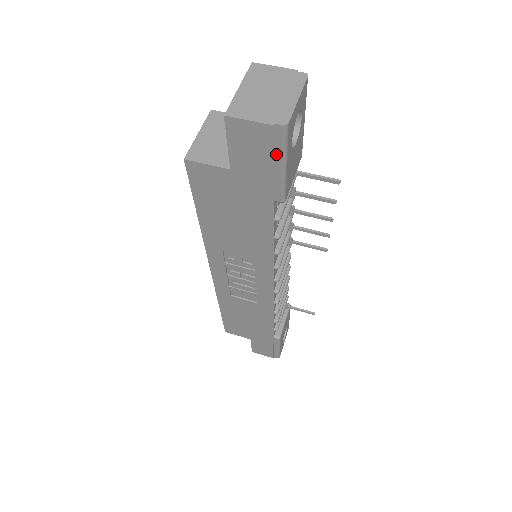
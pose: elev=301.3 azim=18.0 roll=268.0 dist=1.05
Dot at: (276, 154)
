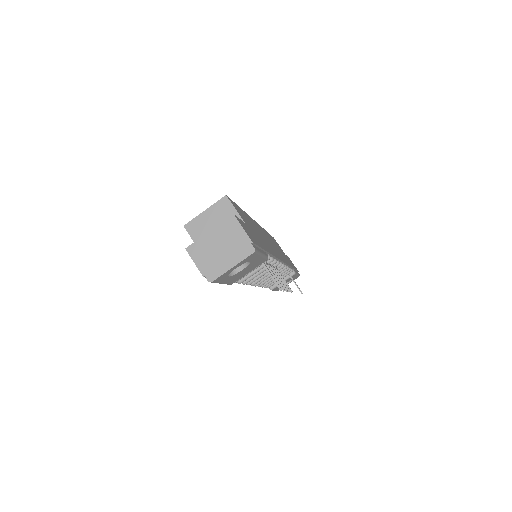
Dot at: occluded
